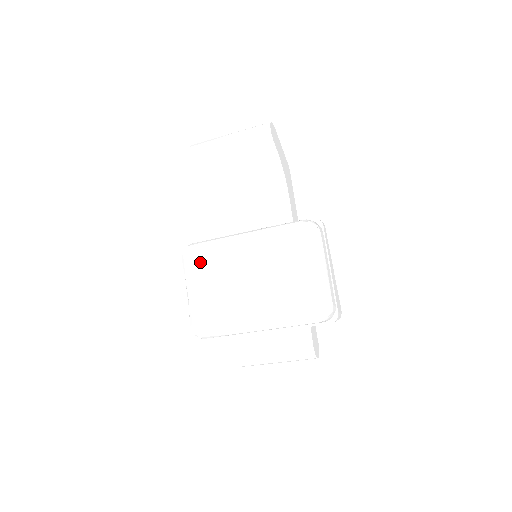
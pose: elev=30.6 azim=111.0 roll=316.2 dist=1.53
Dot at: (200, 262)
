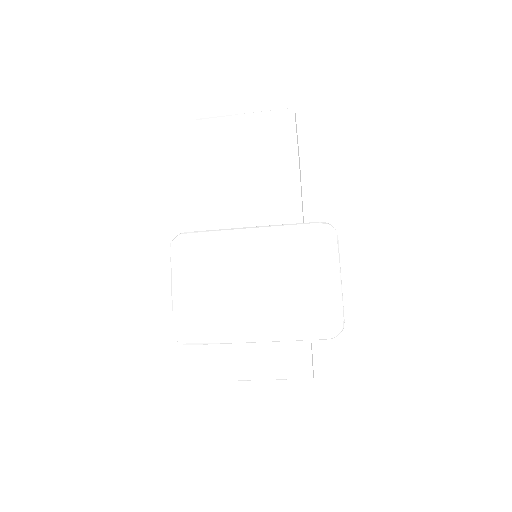
Dot at: (193, 255)
